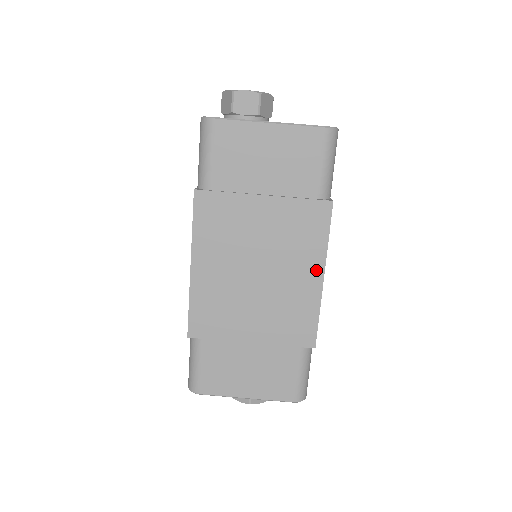
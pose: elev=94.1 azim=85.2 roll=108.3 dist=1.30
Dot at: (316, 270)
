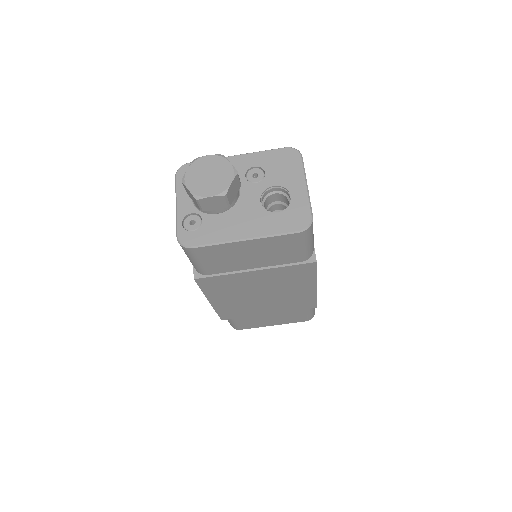
Dot at: (310, 287)
